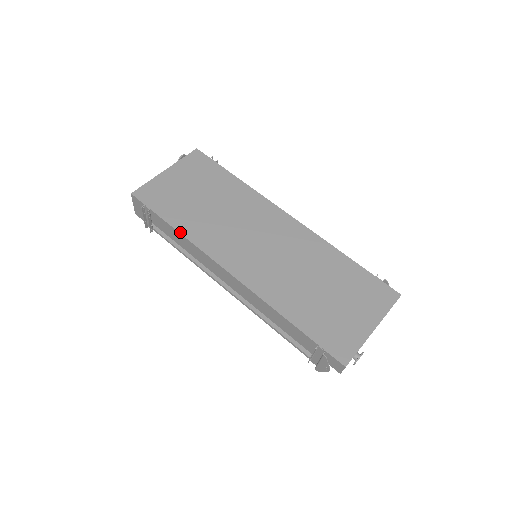
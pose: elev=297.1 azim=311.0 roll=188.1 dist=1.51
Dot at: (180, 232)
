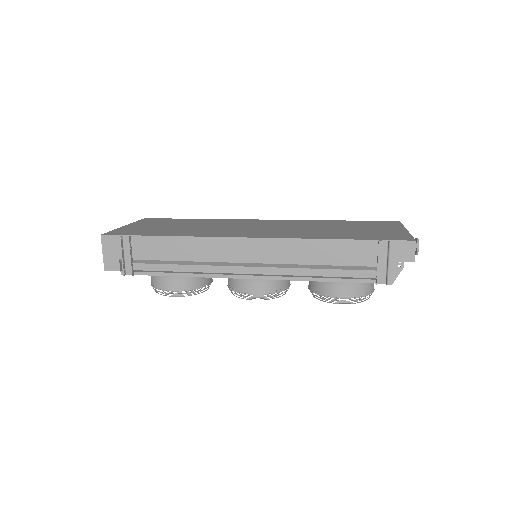
Dot at: (176, 236)
